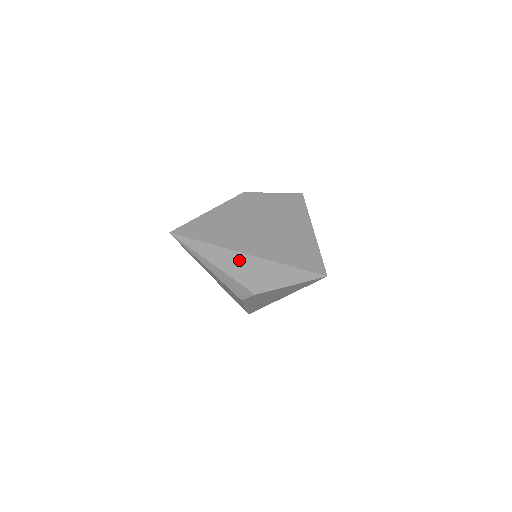
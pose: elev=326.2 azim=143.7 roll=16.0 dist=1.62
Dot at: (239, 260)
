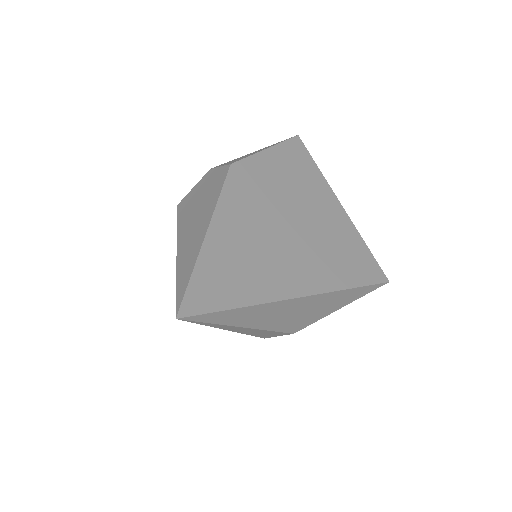
Dot at: (284, 308)
